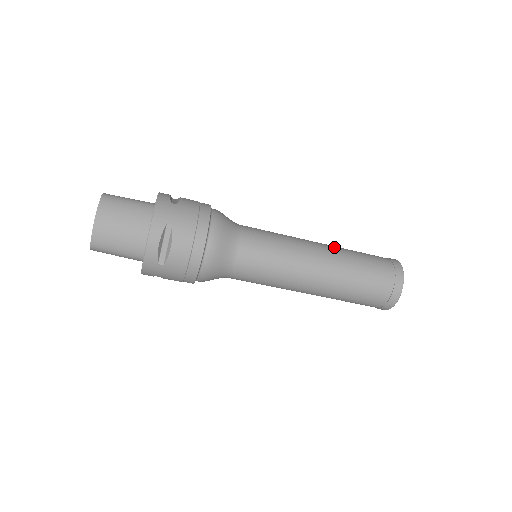
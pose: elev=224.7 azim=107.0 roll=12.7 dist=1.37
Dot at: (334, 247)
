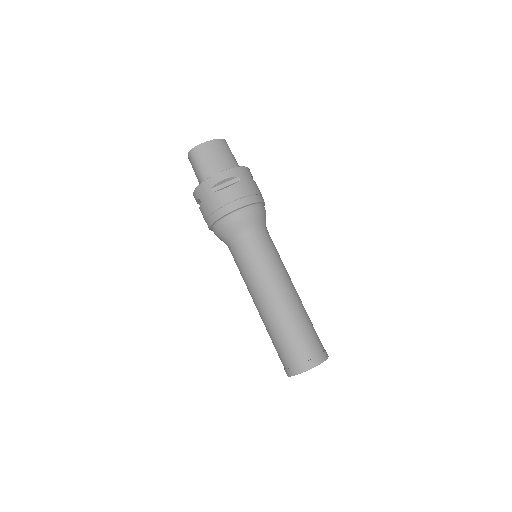
Dot at: occluded
